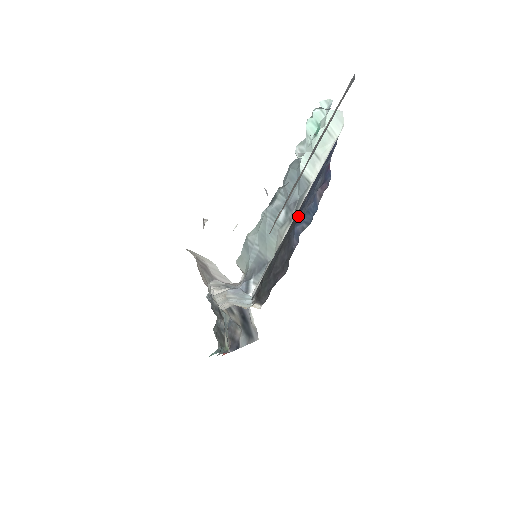
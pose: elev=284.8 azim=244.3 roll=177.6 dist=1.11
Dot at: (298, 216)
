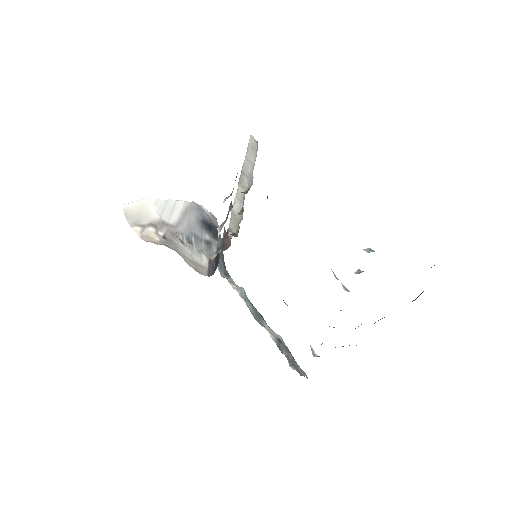
Dot at: occluded
